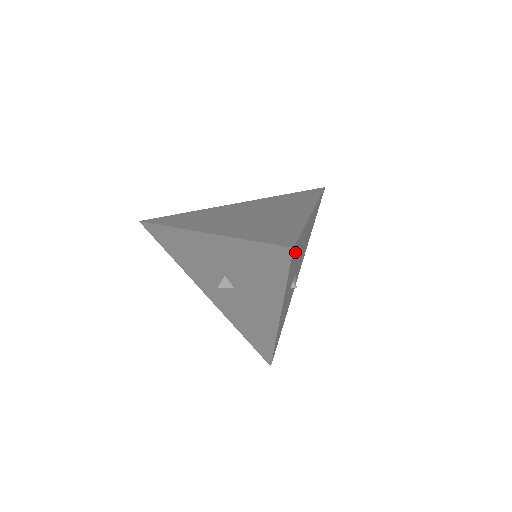
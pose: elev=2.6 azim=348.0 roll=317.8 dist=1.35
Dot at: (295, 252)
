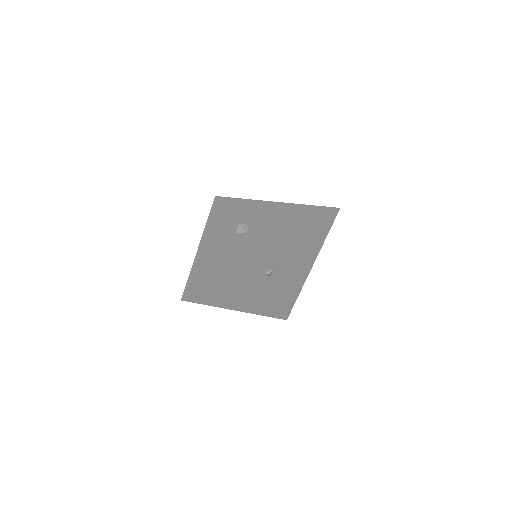
Dot at: (322, 228)
